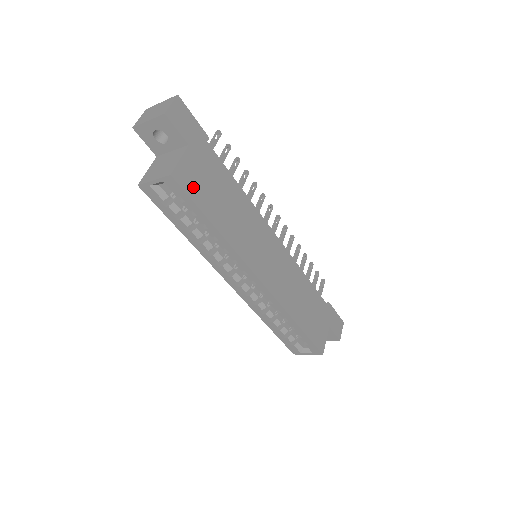
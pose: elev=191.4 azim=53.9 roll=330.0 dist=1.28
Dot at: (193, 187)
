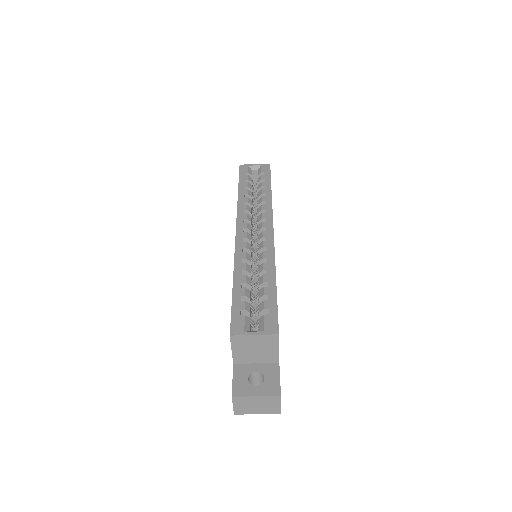
Dot at: occluded
